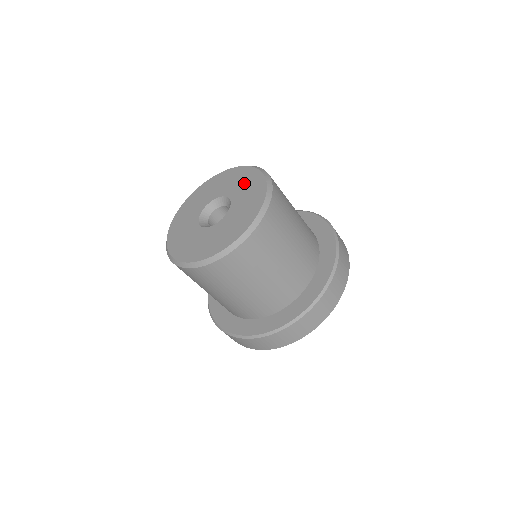
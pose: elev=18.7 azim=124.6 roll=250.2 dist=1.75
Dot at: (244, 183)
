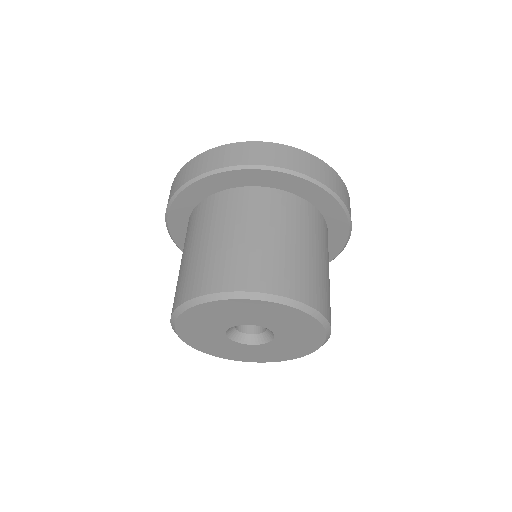
Dot at: (288, 322)
